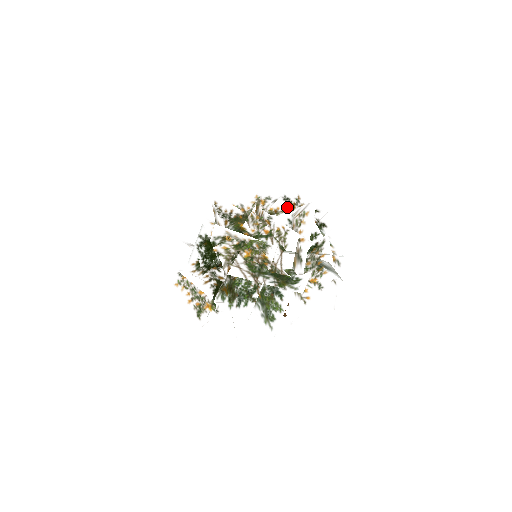
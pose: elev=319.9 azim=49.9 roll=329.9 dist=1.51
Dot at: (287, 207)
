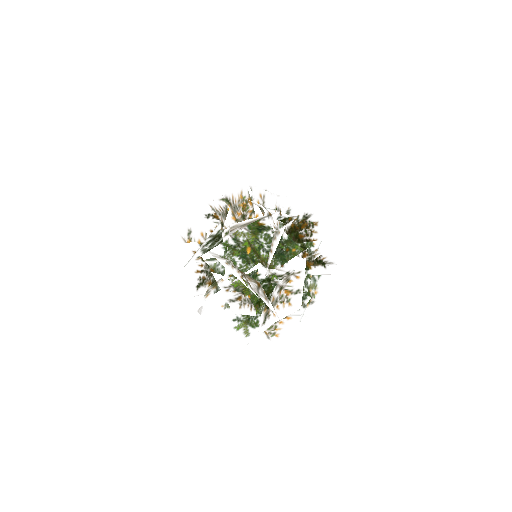
Dot at: (299, 253)
